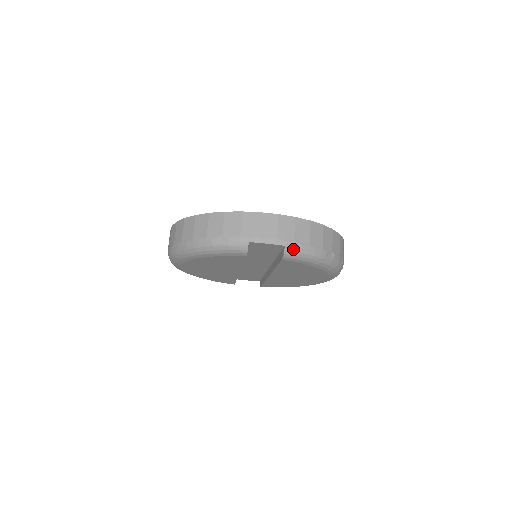
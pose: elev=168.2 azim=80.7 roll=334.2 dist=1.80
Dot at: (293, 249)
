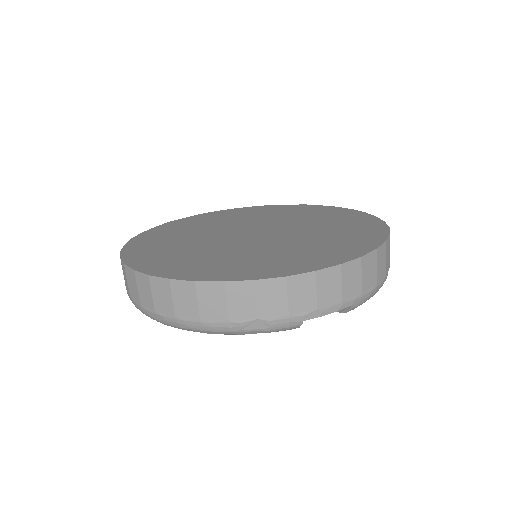
Dot at: (359, 303)
